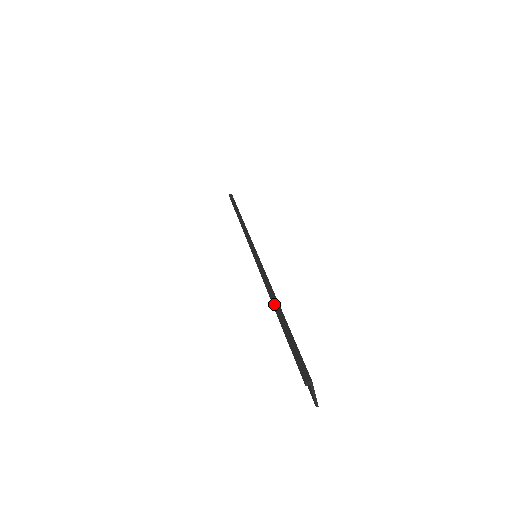
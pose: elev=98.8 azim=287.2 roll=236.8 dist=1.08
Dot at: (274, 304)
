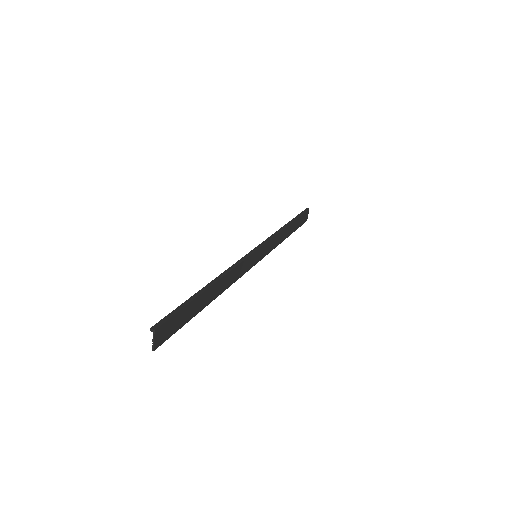
Dot at: (208, 284)
